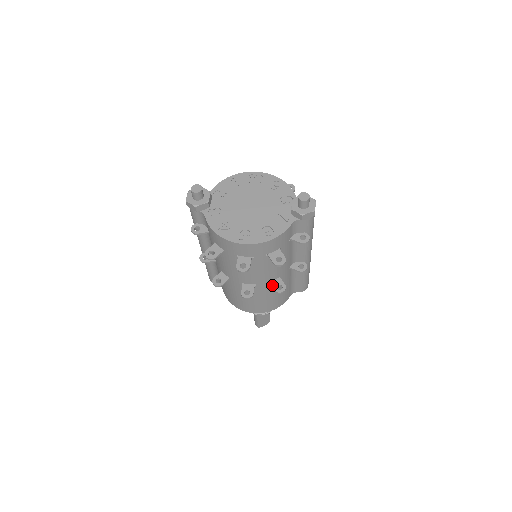
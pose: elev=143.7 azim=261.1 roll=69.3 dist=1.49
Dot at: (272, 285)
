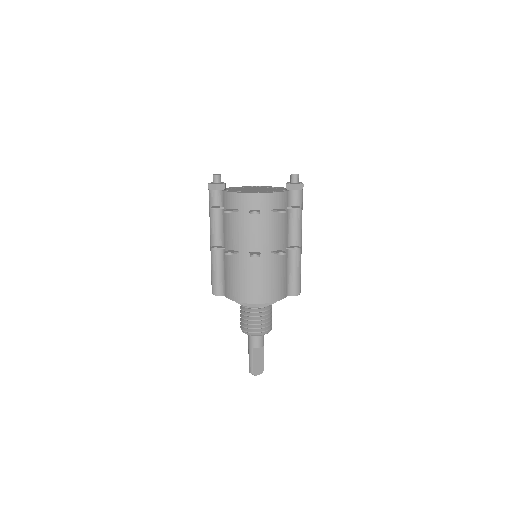
Dot at: (275, 252)
